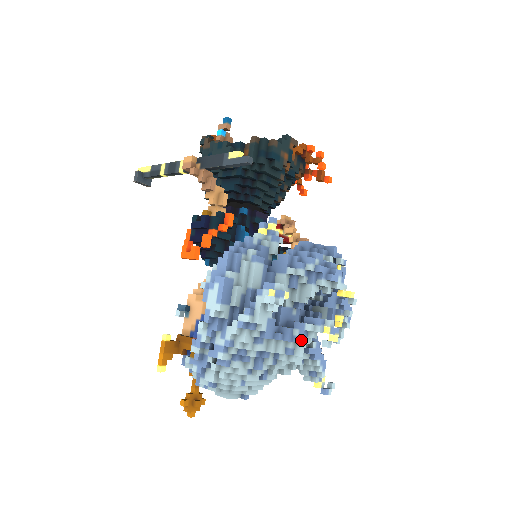
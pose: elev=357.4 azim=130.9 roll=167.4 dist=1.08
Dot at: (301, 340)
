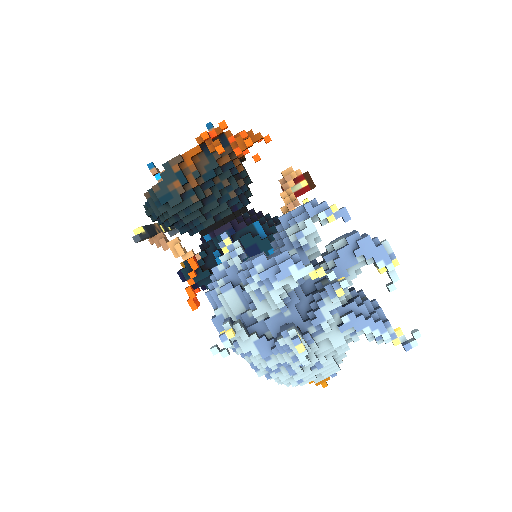
Dot at: occluded
